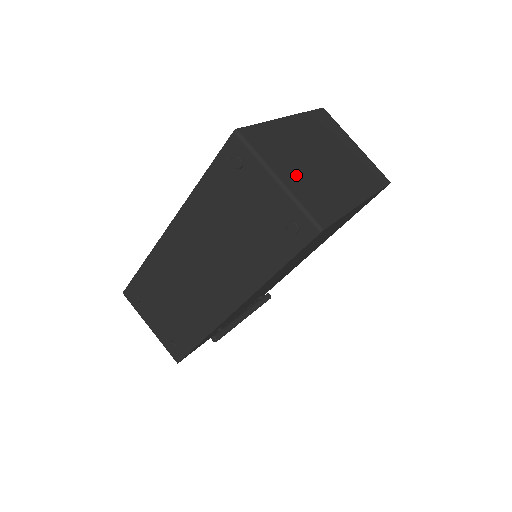
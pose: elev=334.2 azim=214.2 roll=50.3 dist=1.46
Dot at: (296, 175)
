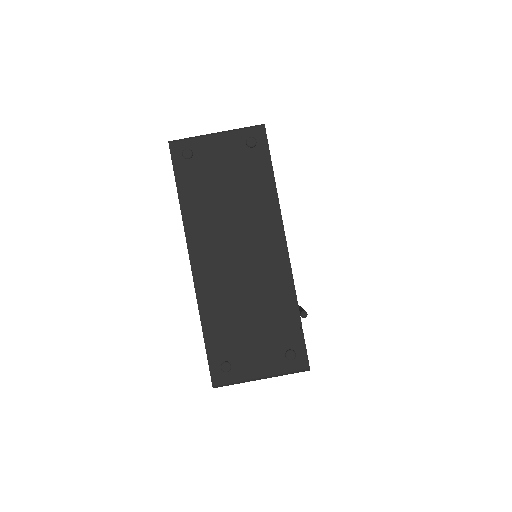
Dot at: occluded
